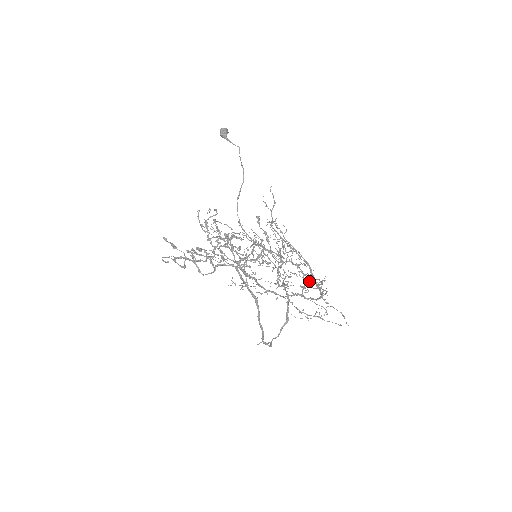
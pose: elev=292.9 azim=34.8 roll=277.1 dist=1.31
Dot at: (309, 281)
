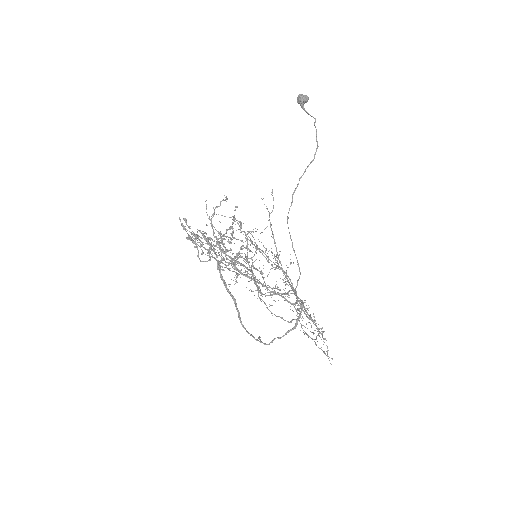
Dot at: (272, 305)
